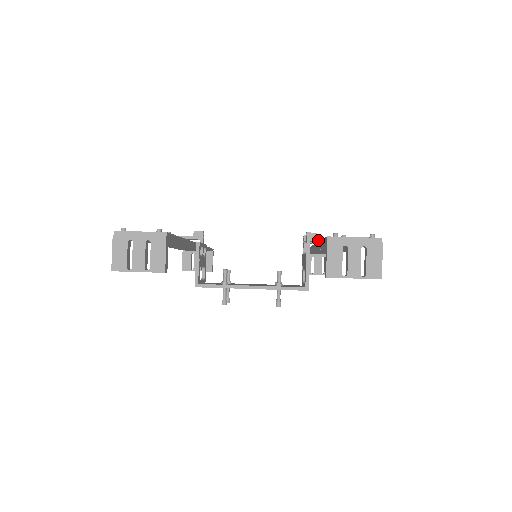
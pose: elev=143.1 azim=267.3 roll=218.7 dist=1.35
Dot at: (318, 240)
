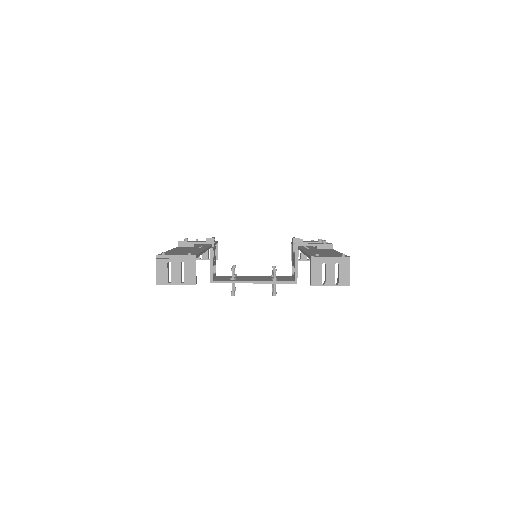
Dot at: (304, 245)
